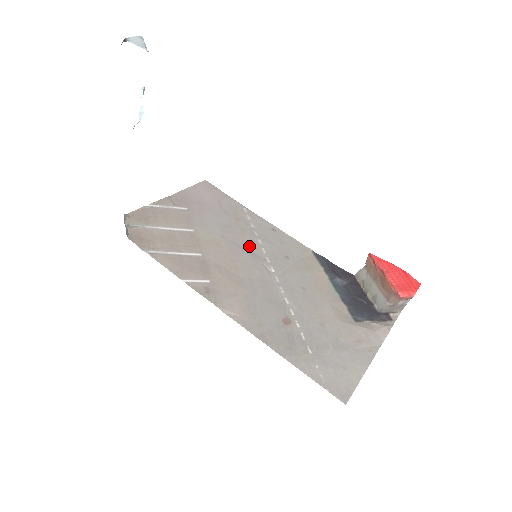
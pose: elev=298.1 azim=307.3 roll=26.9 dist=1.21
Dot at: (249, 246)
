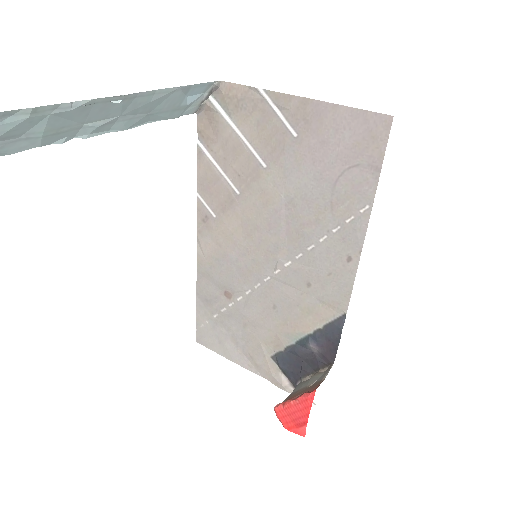
Dot at: (293, 237)
